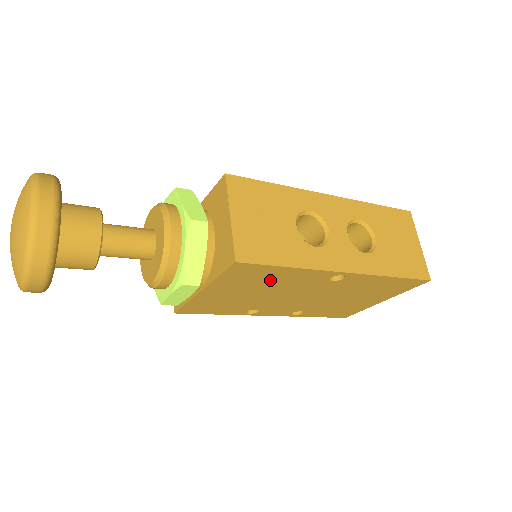
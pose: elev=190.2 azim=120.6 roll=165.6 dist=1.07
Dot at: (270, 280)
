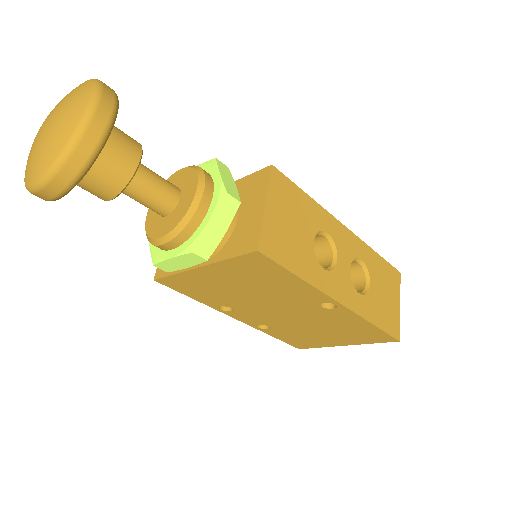
Dot at: (270, 283)
